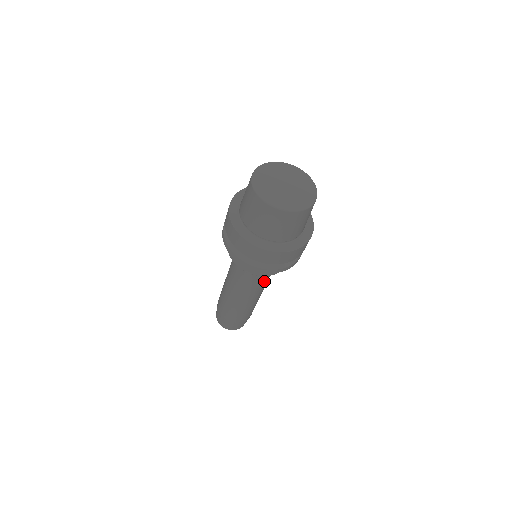
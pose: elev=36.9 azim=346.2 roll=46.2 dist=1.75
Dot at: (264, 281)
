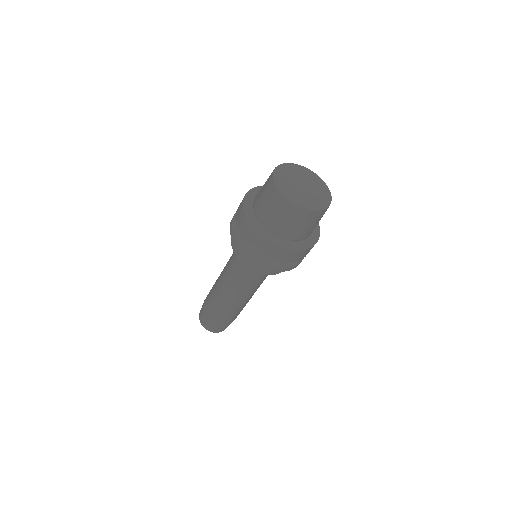
Dot at: occluded
